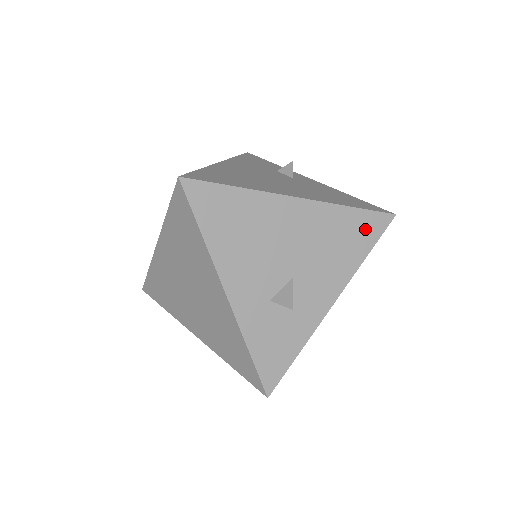
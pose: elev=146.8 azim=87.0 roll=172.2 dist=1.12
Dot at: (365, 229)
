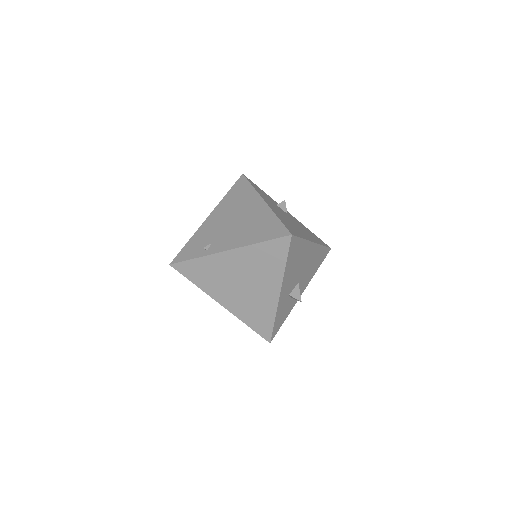
Dot at: (322, 256)
